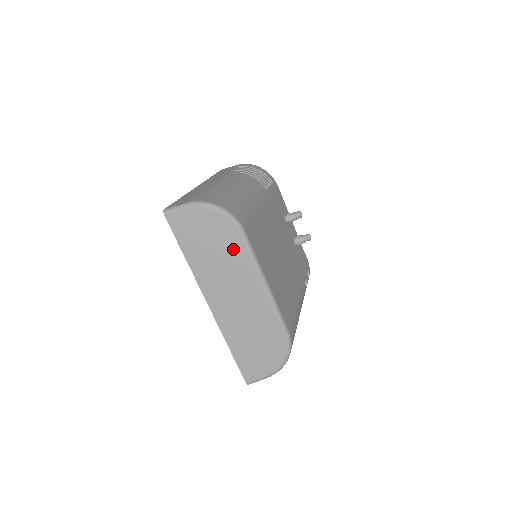
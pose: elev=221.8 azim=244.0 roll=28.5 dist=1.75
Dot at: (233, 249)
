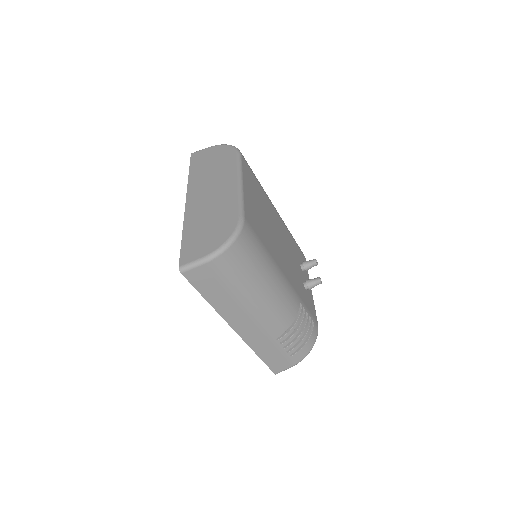
Dot at: (227, 163)
